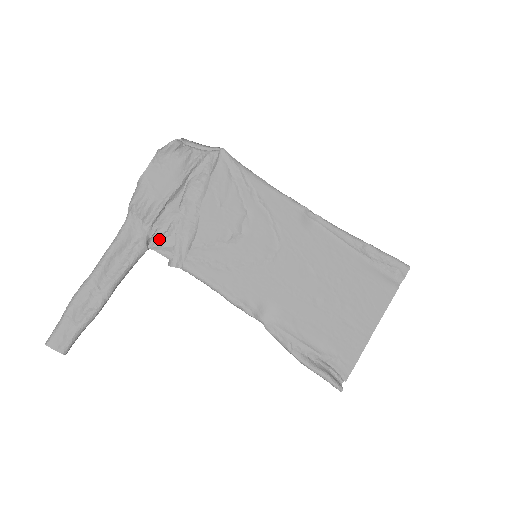
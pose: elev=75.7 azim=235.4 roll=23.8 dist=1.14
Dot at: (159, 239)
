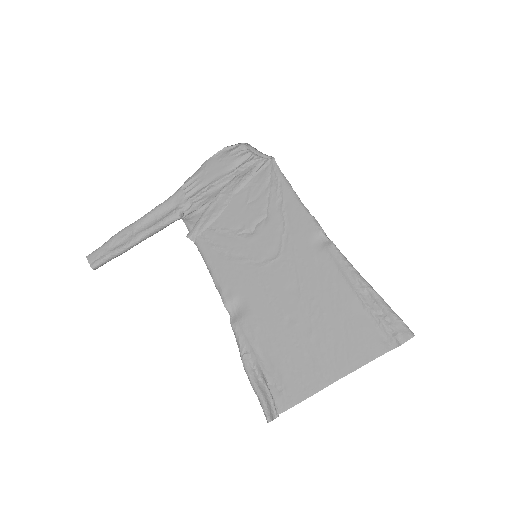
Dot at: (191, 213)
